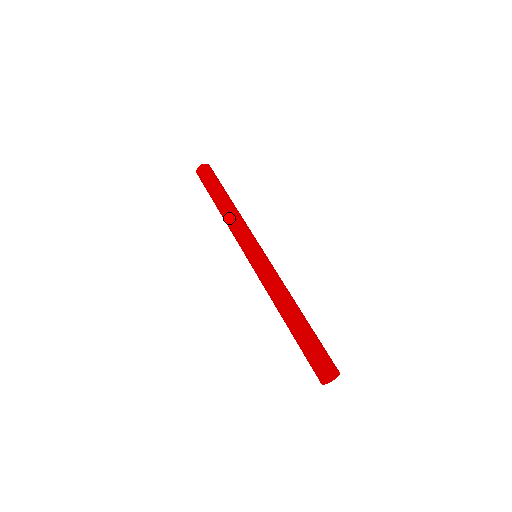
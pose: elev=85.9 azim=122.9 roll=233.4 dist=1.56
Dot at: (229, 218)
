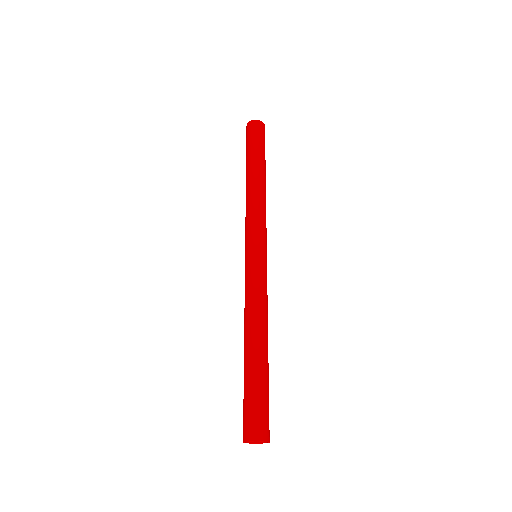
Dot at: occluded
